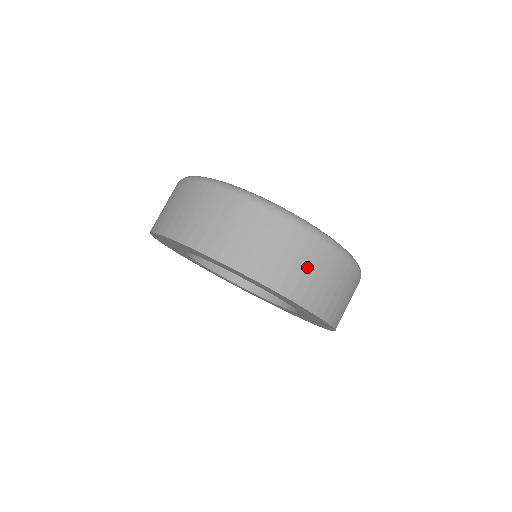
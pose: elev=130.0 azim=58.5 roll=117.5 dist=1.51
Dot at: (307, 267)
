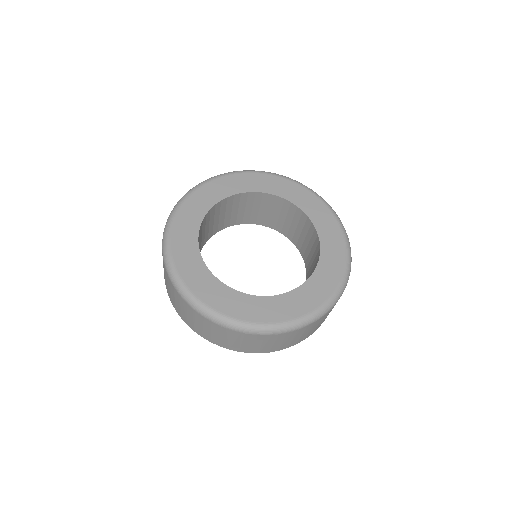
Dot at: (285, 341)
